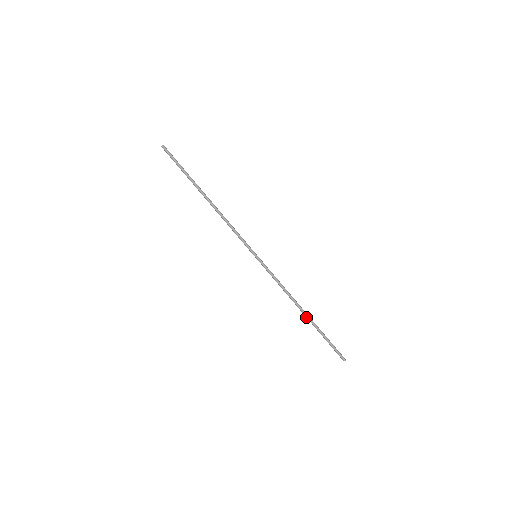
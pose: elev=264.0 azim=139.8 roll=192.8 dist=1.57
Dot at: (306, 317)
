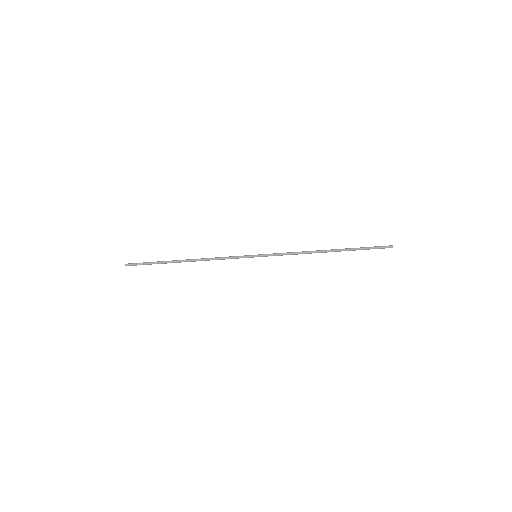
Dot at: occluded
